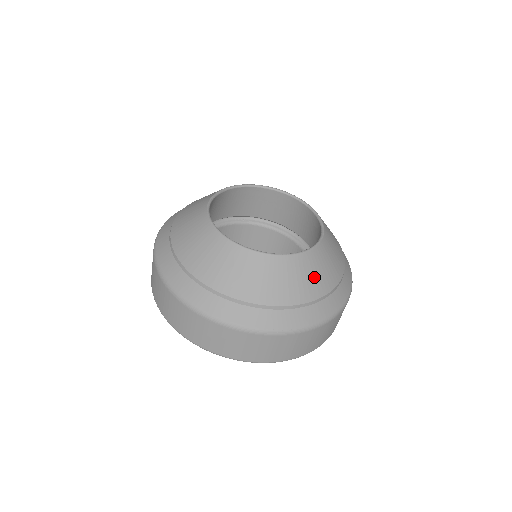
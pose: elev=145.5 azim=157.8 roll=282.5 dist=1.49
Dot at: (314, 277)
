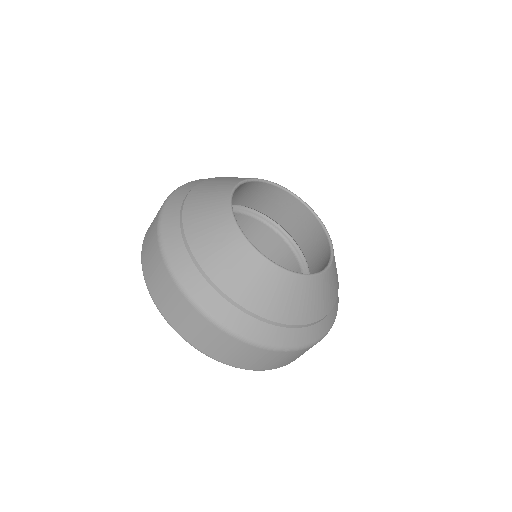
Dot at: (287, 301)
